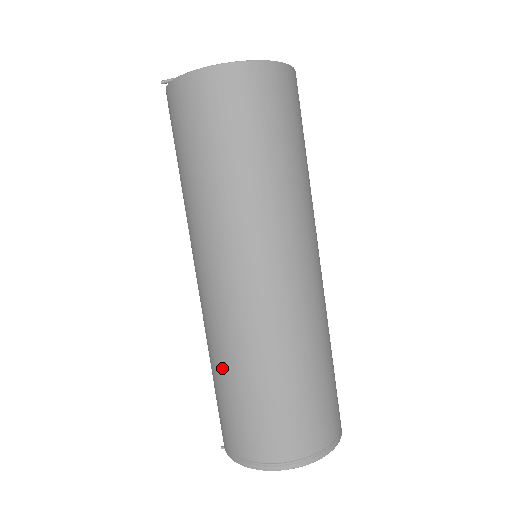
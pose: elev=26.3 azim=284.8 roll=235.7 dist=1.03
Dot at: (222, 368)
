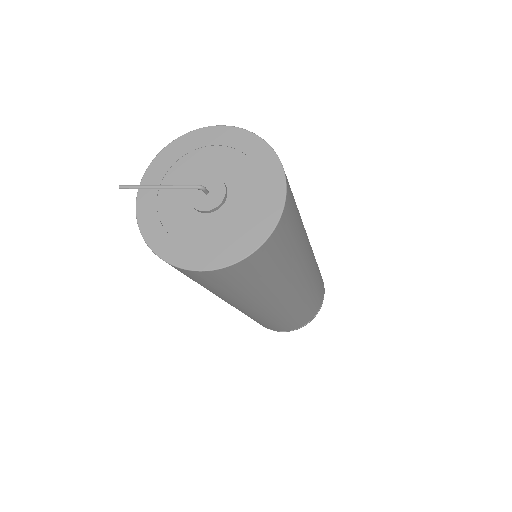
Dot at: occluded
